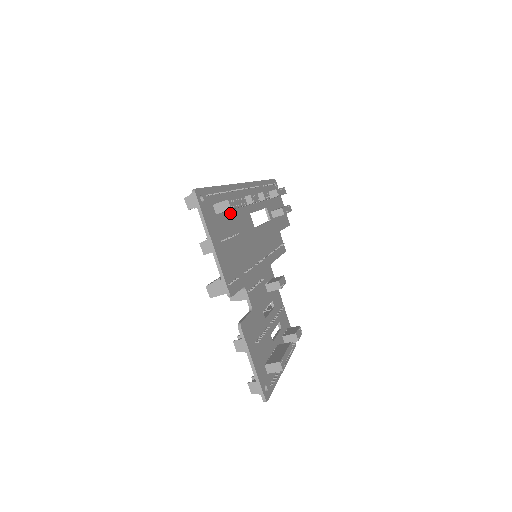
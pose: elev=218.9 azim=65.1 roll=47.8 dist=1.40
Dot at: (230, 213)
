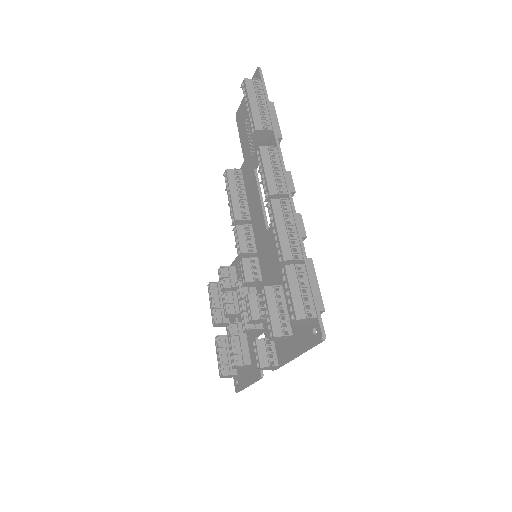
Dot at: occluded
